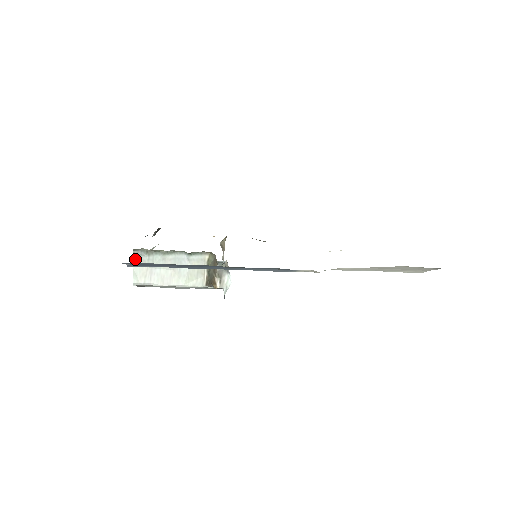
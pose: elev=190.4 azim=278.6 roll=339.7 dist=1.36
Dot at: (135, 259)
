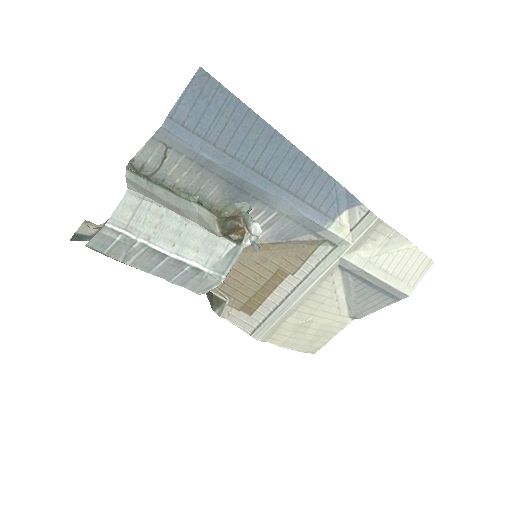
Dot at: (128, 174)
